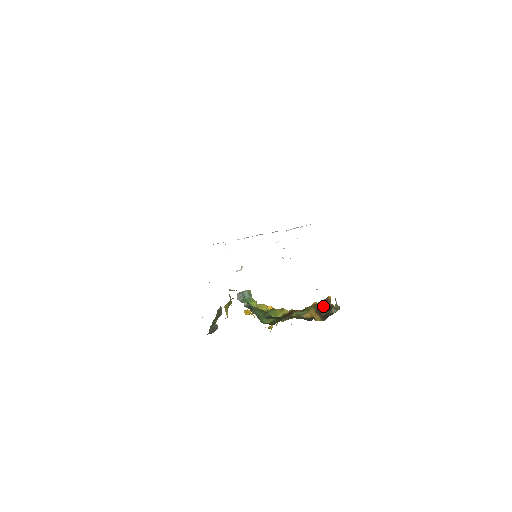
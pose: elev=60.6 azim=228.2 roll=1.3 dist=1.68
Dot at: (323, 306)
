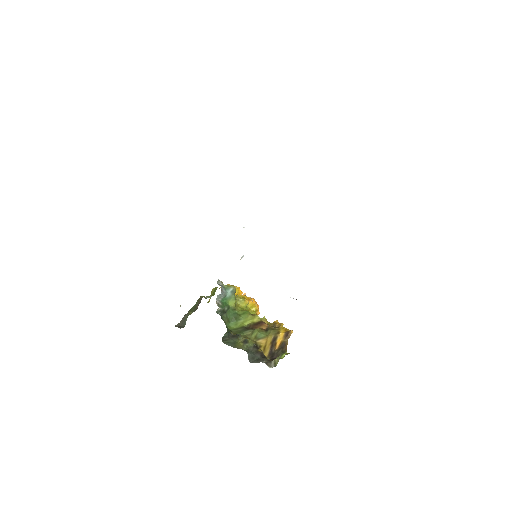
Dot at: (280, 339)
